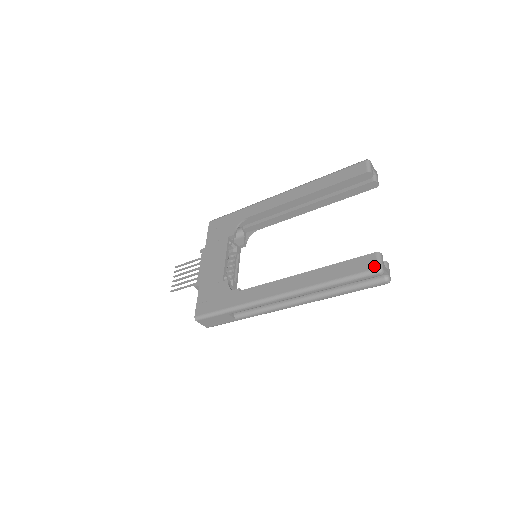
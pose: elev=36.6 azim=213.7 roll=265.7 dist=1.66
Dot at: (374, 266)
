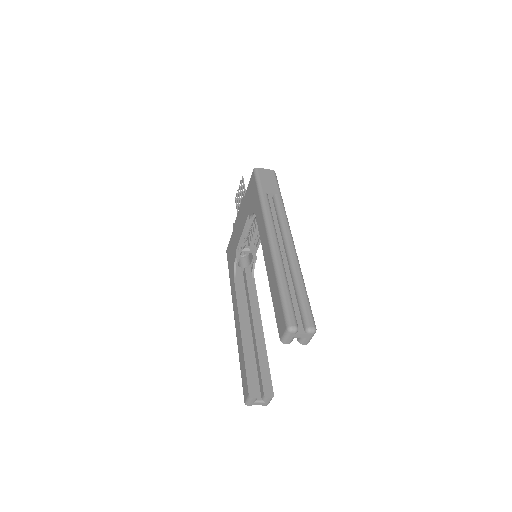
Dot at: (244, 399)
